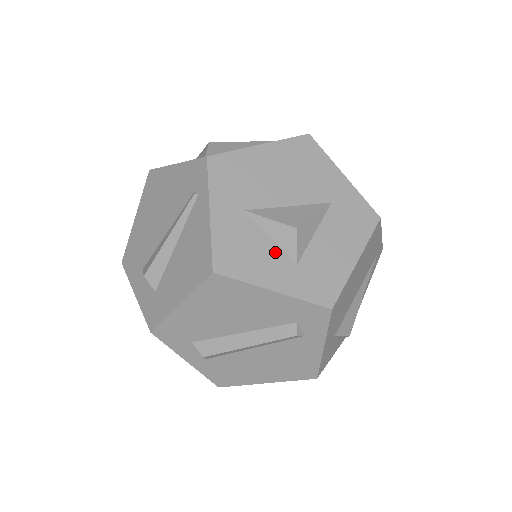
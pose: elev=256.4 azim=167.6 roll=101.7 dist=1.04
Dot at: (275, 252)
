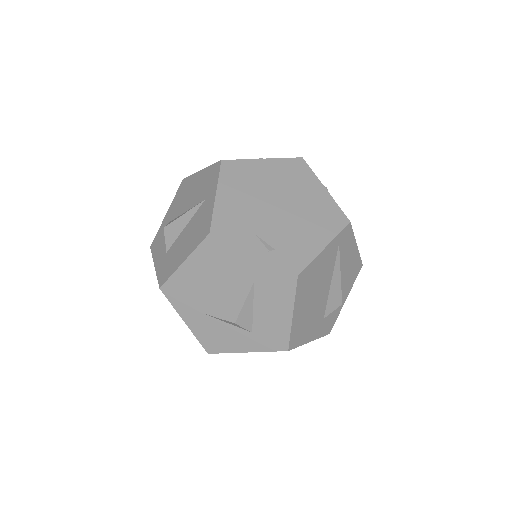
Dot at: (235, 330)
